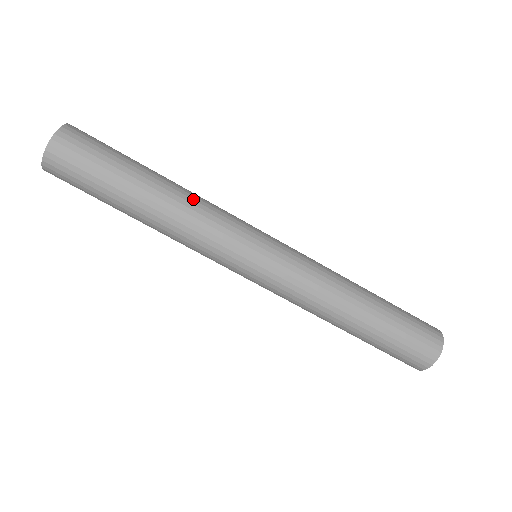
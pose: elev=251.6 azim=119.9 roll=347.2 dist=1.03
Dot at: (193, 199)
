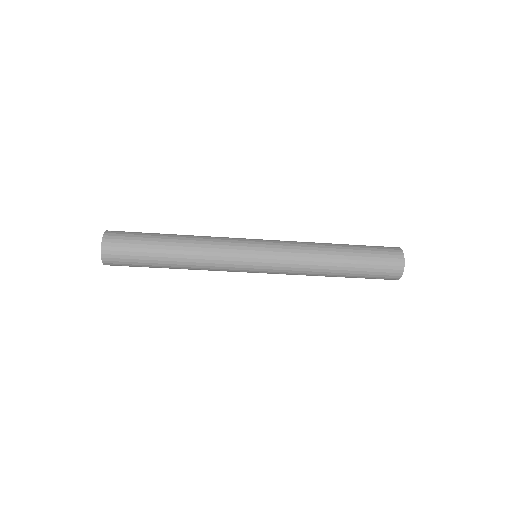
Dot at: (199, 259)
